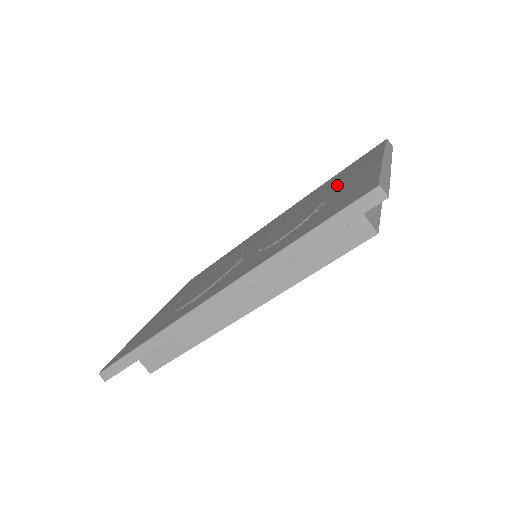
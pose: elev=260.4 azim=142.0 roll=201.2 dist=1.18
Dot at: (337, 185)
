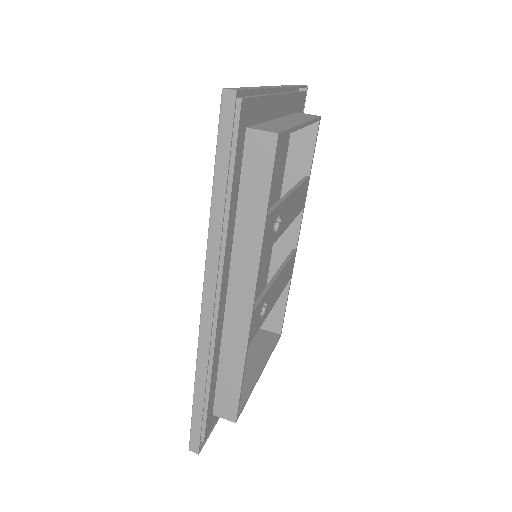
Dot at: occluded
